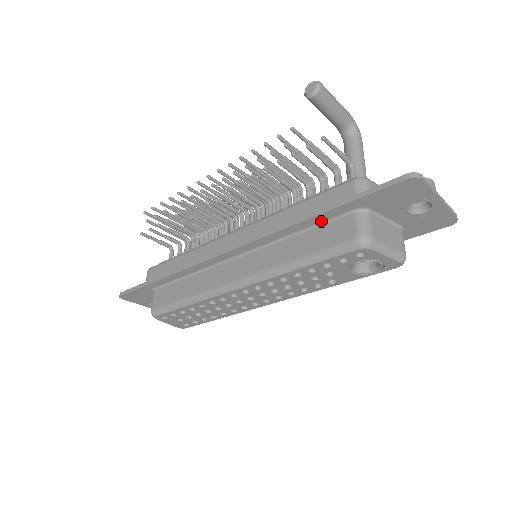
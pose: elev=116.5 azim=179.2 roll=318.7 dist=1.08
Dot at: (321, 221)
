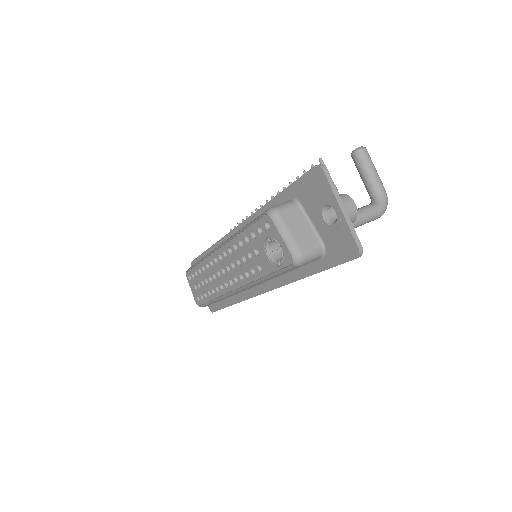
Dot at: occluded
